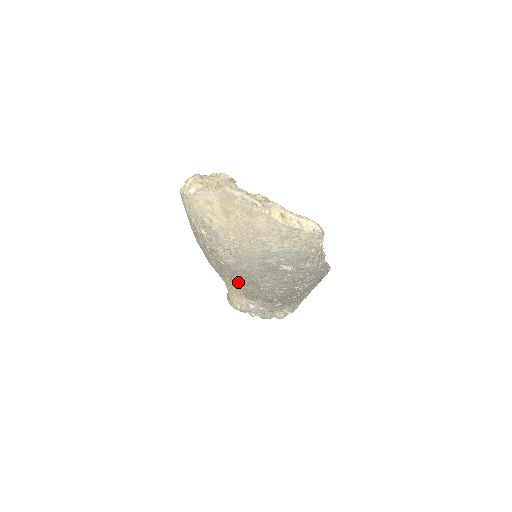
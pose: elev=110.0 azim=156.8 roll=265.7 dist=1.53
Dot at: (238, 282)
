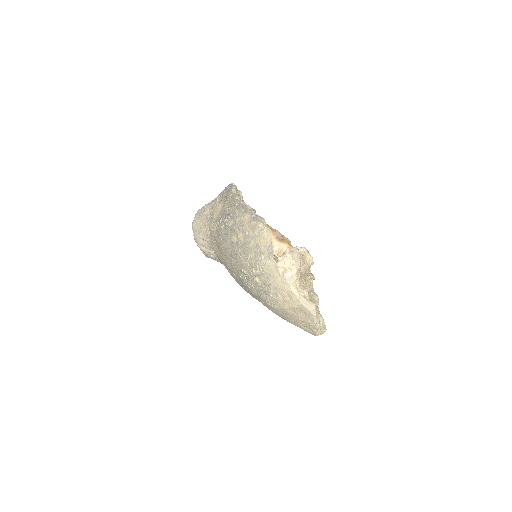
Dot at: (230, 270)
